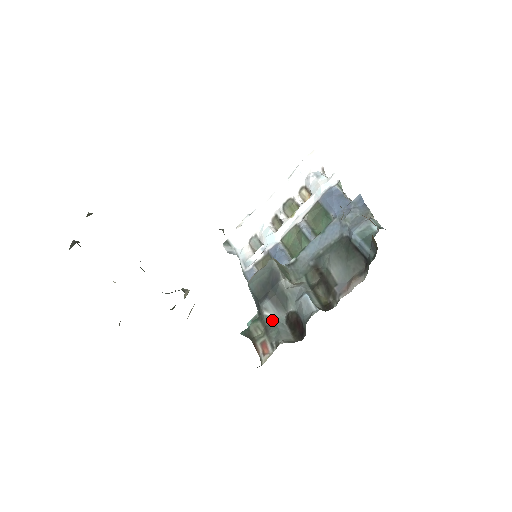
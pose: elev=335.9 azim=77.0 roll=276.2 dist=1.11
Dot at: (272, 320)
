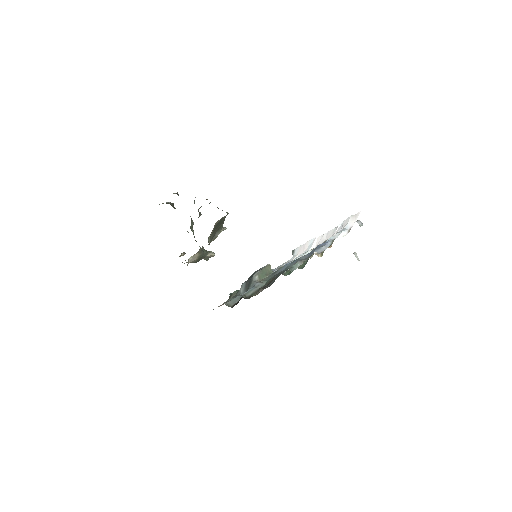
Dot at: (240, 294)
